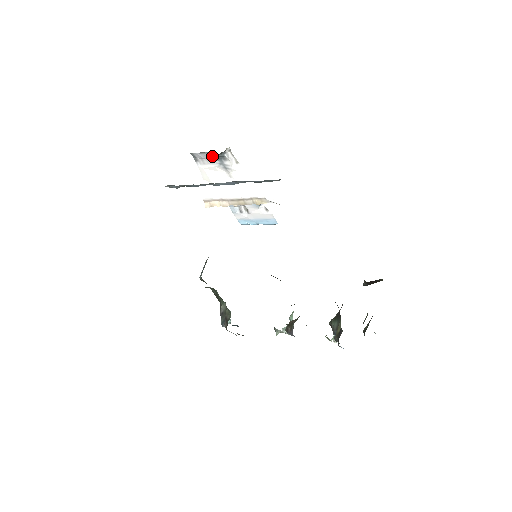
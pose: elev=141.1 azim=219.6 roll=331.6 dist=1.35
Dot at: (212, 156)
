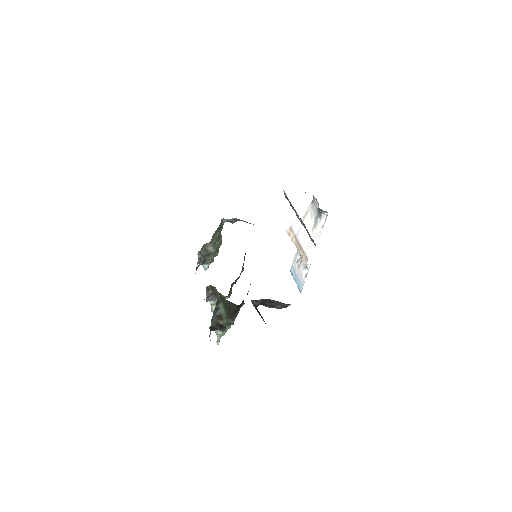
Dot at: occluded
